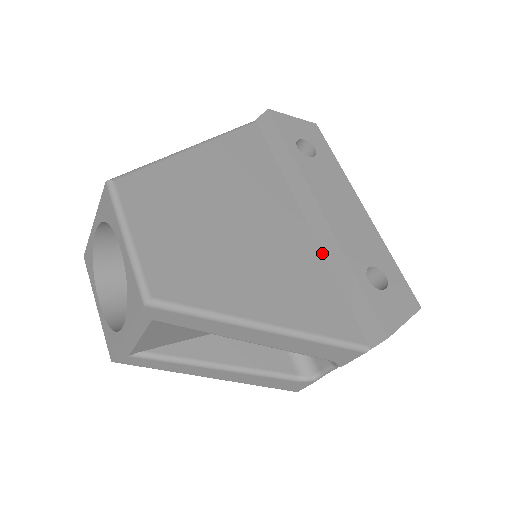
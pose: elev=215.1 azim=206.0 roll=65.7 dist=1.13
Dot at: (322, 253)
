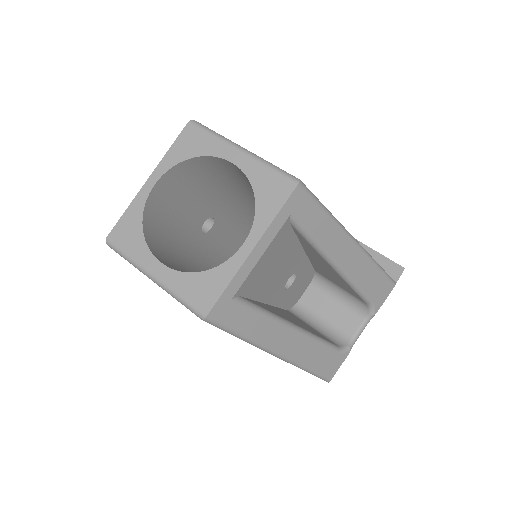
Dot at: occluded
